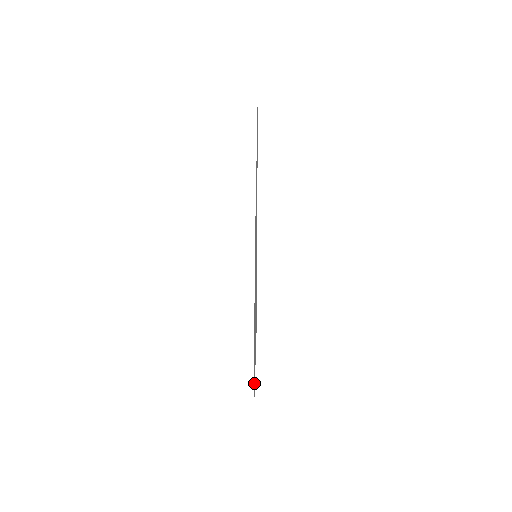
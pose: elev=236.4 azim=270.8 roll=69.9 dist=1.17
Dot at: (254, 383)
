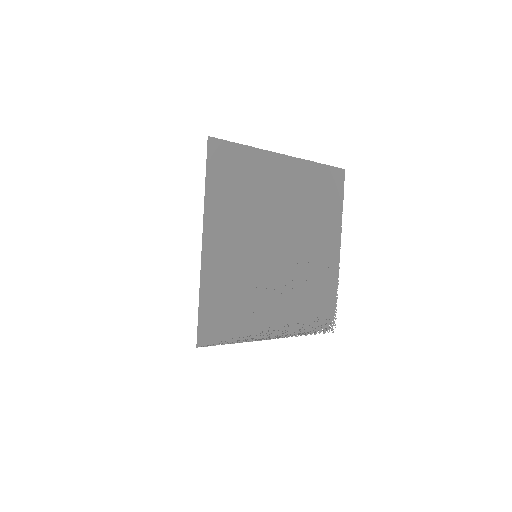
Dot at: (289, 327)
